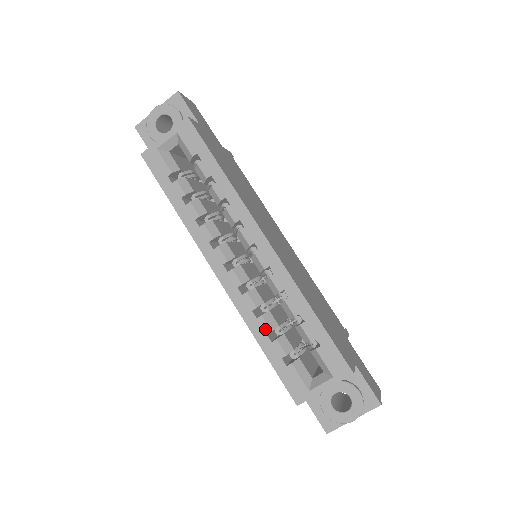
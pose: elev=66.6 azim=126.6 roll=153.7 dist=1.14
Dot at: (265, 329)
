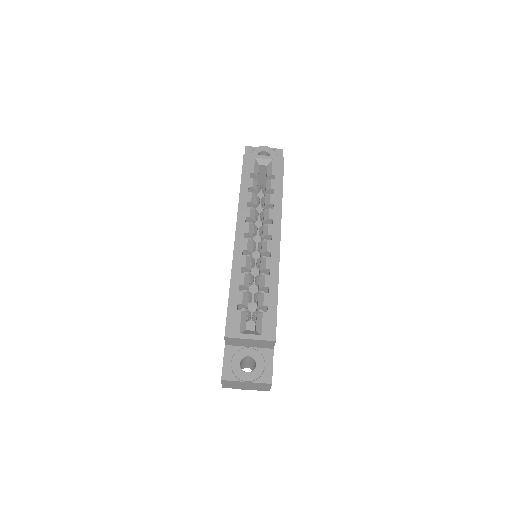
Dot at: (241, 281)
